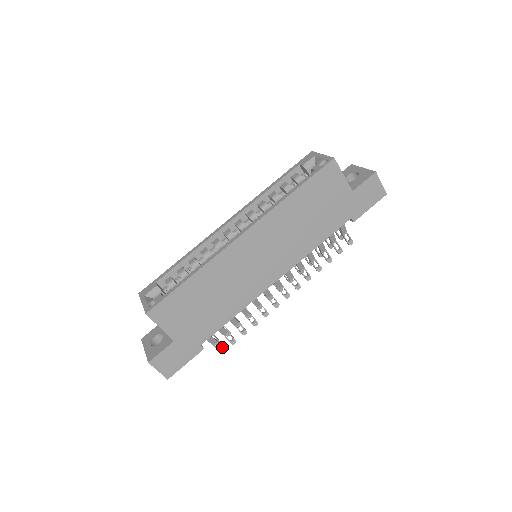
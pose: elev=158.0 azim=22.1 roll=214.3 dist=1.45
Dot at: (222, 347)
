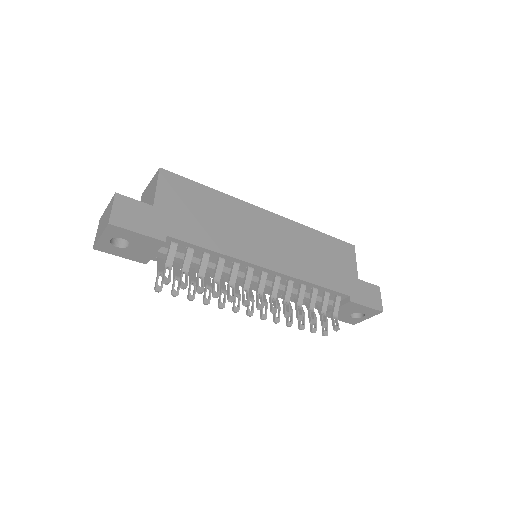
Dot at: (170, 276)
